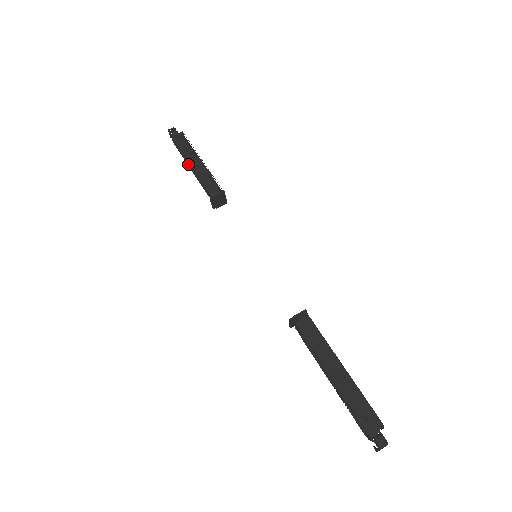
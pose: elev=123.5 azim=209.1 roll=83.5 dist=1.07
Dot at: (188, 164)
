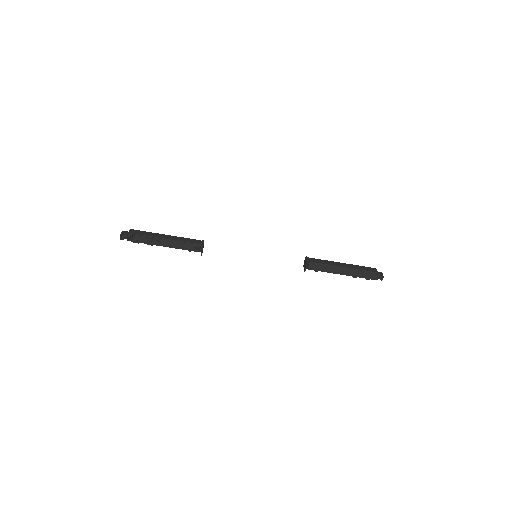
Dot at: occluded
